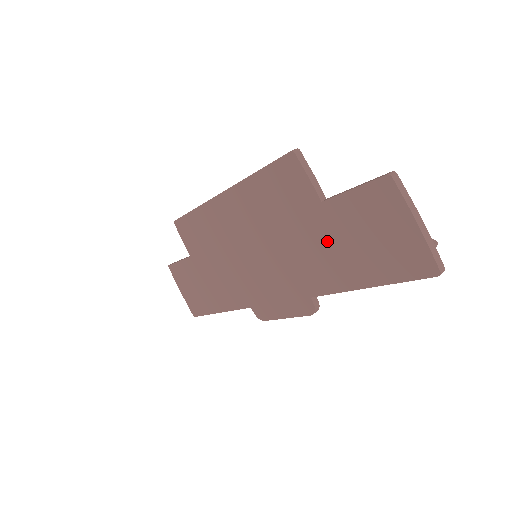
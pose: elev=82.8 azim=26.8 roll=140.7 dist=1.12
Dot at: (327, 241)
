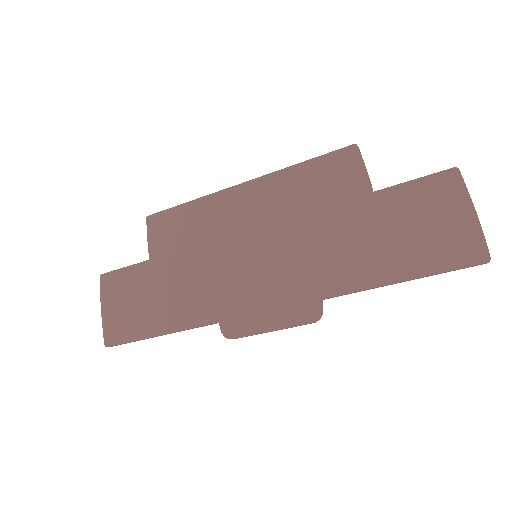
Dot at: (366, 232)
